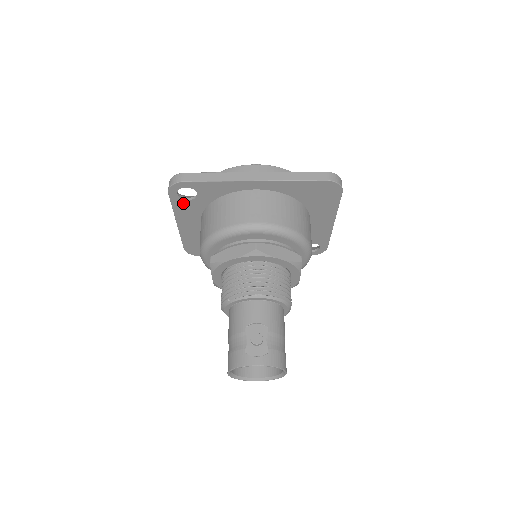
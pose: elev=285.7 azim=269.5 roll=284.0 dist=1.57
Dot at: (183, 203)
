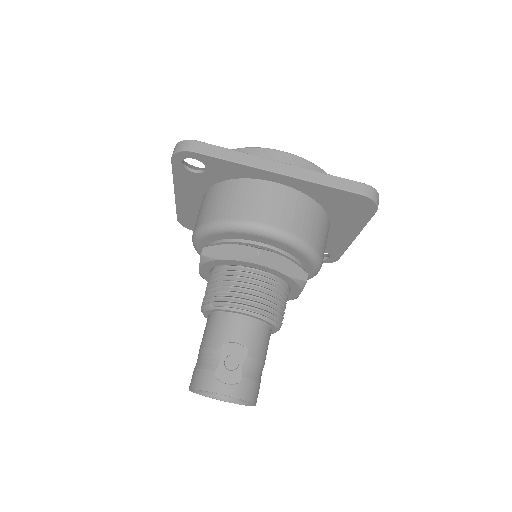
Dot at: (186, 174)
